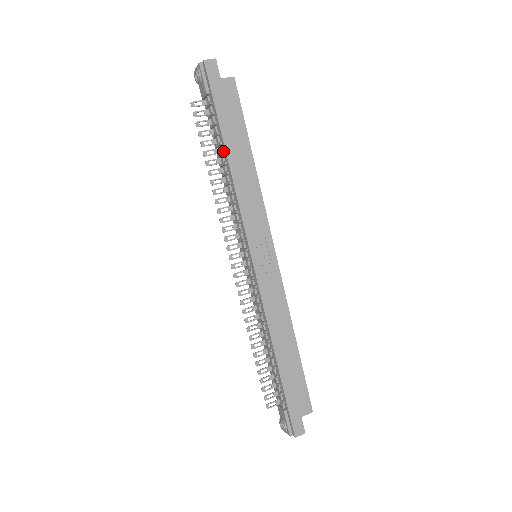
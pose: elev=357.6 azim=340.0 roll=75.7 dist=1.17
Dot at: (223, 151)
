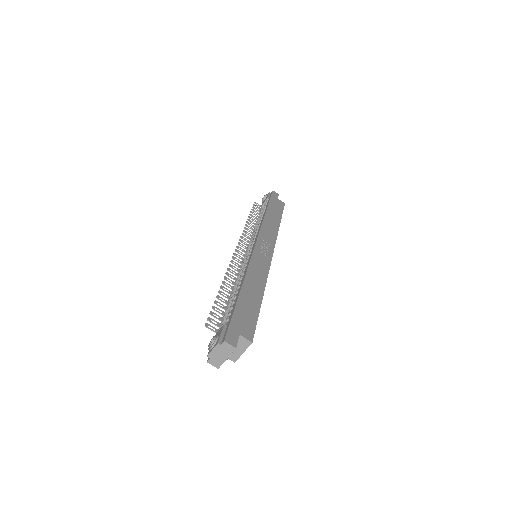
Dot at: occluded
